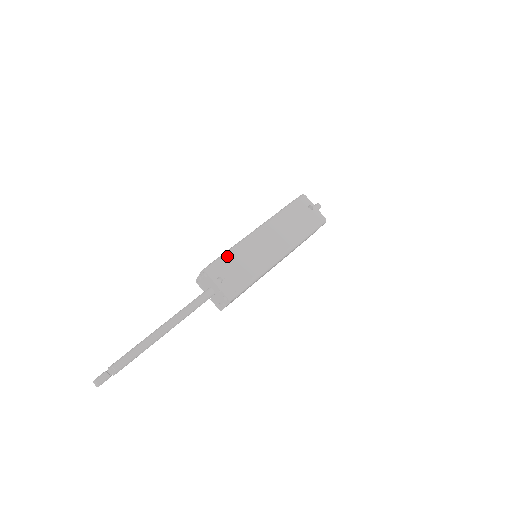
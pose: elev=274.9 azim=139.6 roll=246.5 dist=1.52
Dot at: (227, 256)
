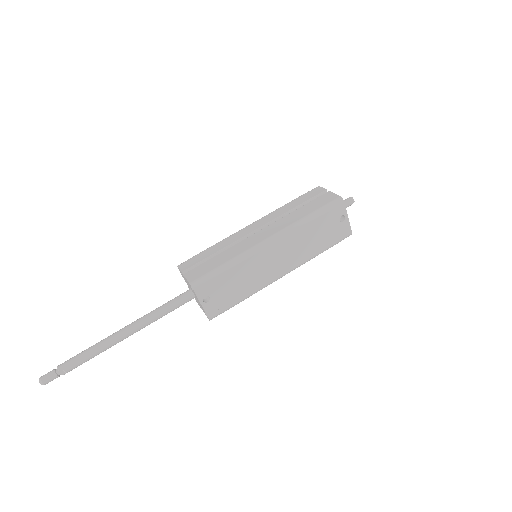
Dot at: (224, 272)
